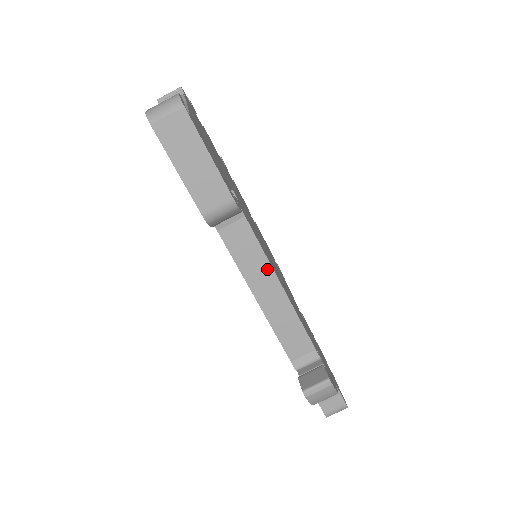
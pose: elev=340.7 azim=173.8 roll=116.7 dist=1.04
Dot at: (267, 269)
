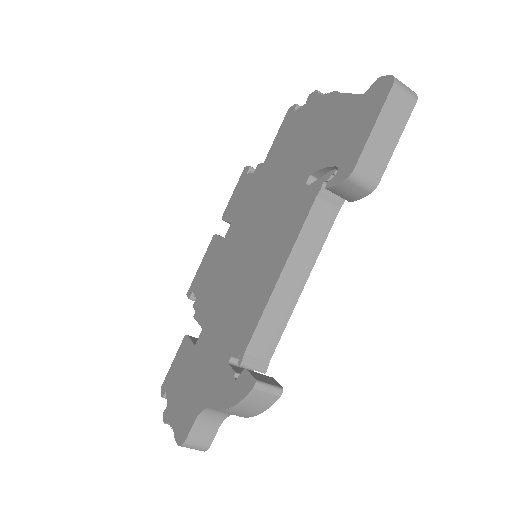
Dot at: (311, 260)
